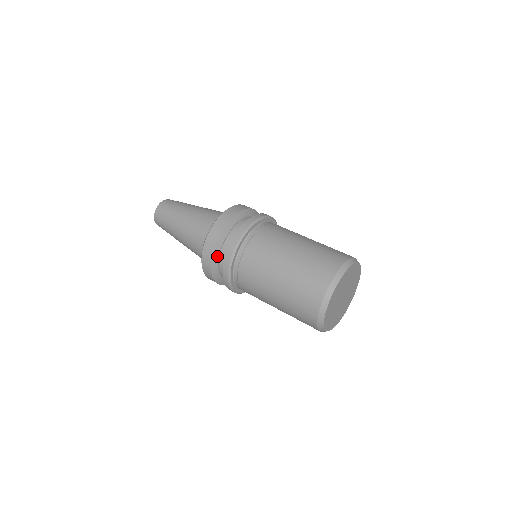
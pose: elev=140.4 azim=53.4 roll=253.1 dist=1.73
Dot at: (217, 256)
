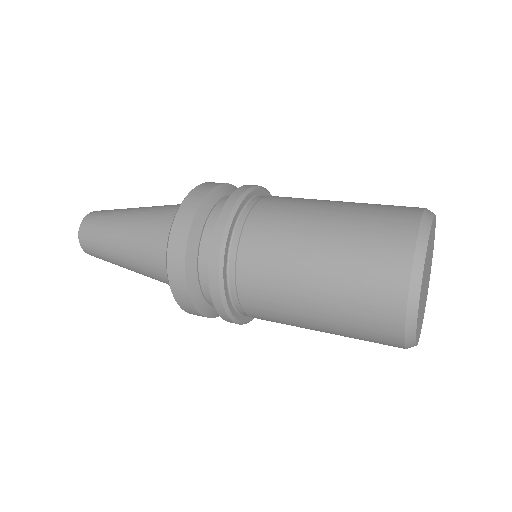
Dot at: (203, 303)
